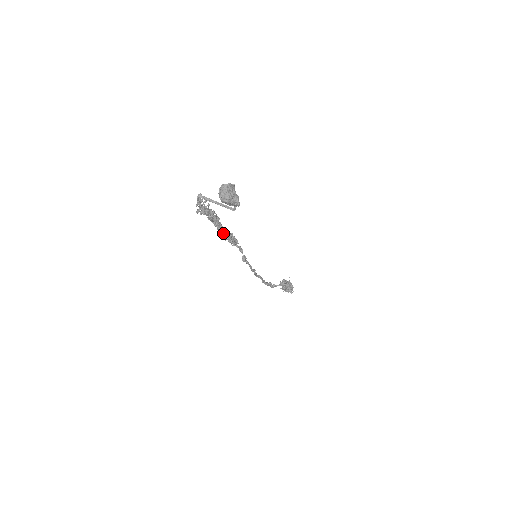
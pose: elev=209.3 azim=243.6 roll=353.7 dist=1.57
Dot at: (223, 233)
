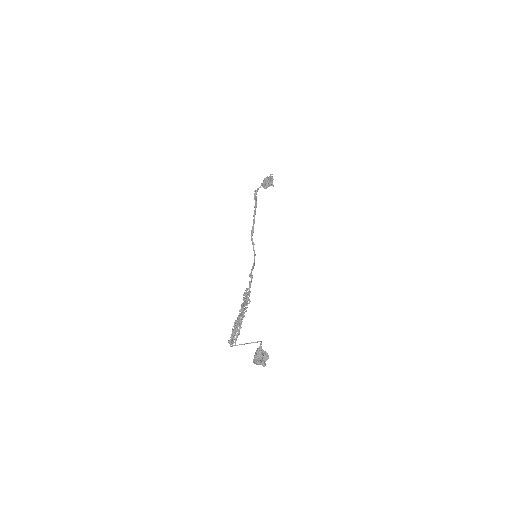
Dot at: (243, 314)
